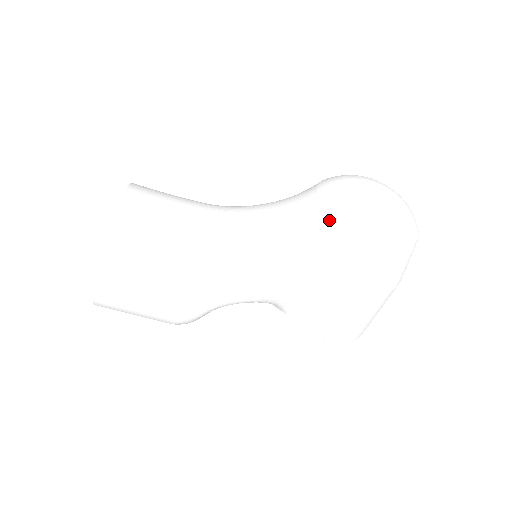
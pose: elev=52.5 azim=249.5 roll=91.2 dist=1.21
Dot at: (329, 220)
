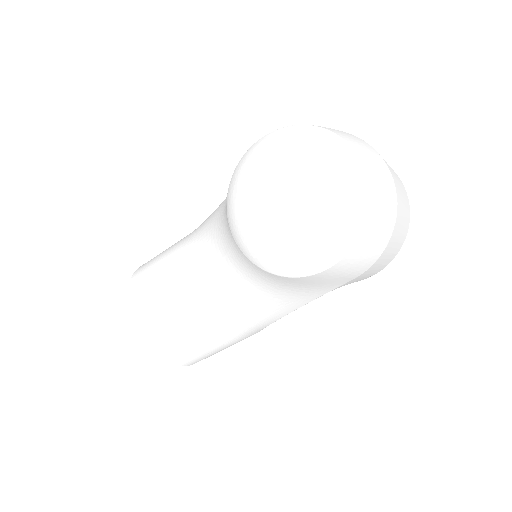
Dot at: (266, 274)
